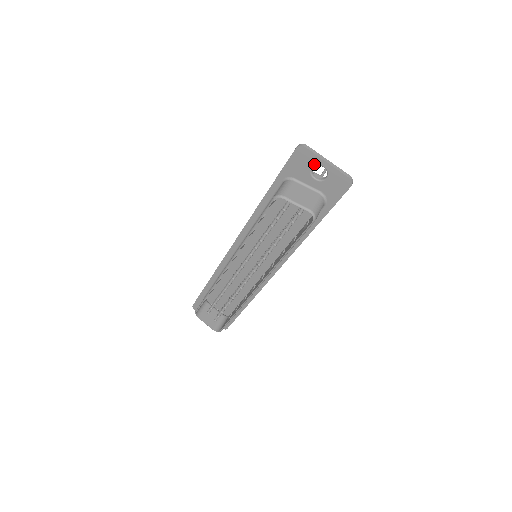
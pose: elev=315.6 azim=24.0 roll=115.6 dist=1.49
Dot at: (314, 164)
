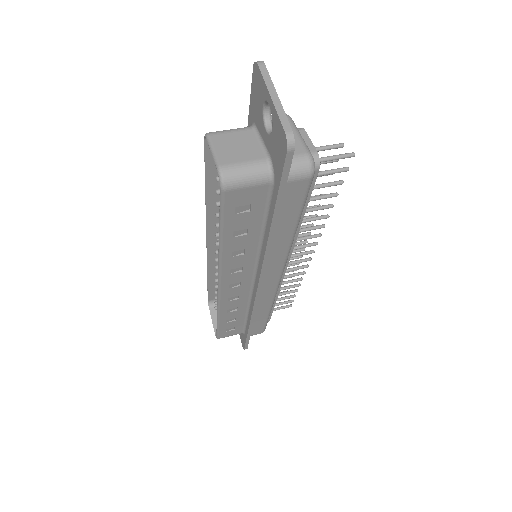
Dot at: (264, 99)
